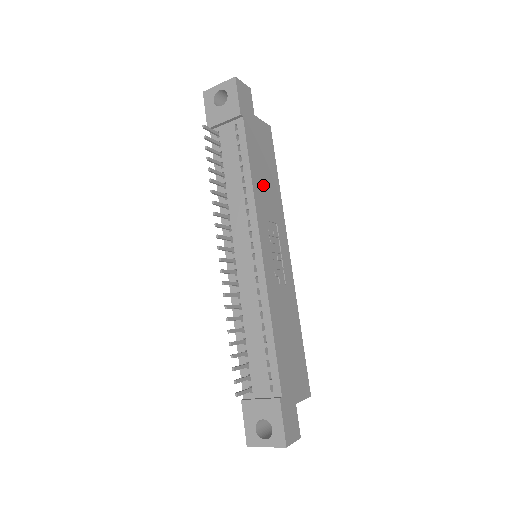
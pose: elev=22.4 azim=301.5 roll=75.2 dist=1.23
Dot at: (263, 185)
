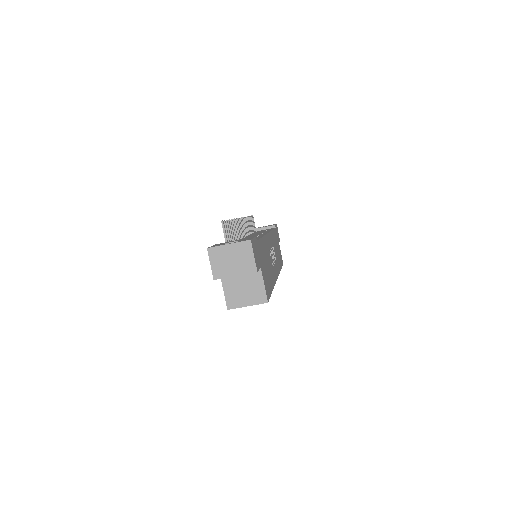
Dot at: (275, 245)
